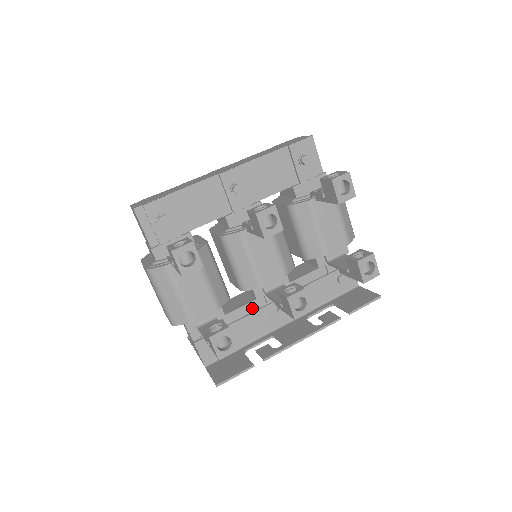
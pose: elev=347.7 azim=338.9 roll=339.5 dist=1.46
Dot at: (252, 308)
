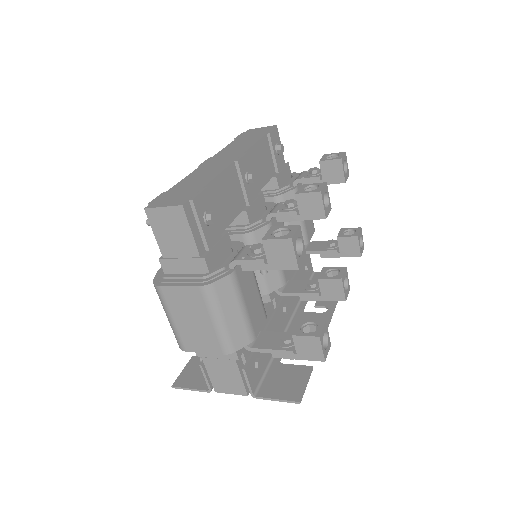
Dot at: (267, 314)
